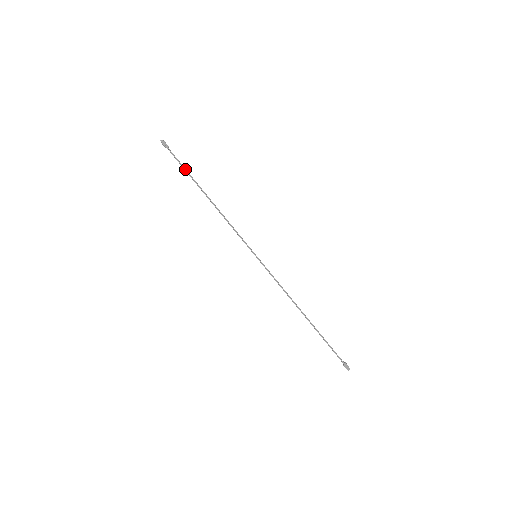
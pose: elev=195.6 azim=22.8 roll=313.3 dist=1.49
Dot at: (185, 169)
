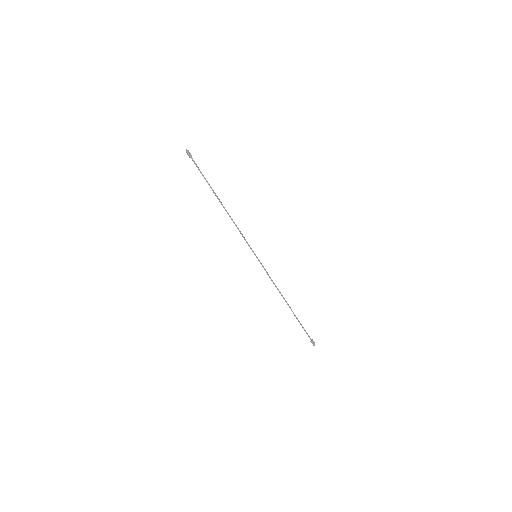
Dot at: (205, 178)
